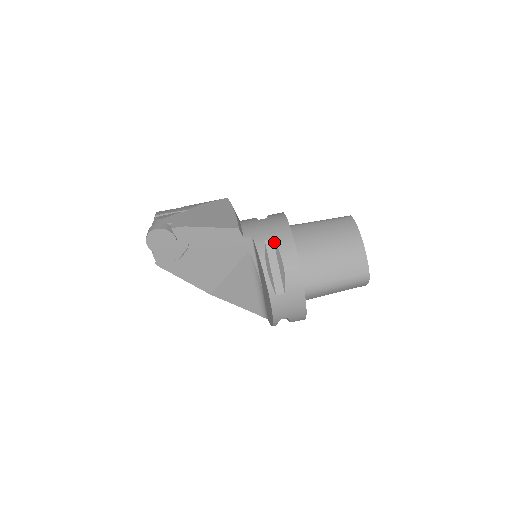
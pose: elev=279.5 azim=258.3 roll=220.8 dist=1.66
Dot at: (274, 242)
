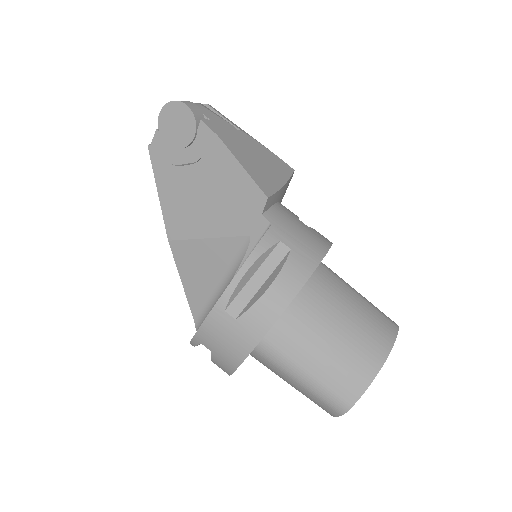
Dot at: (288, 253)
